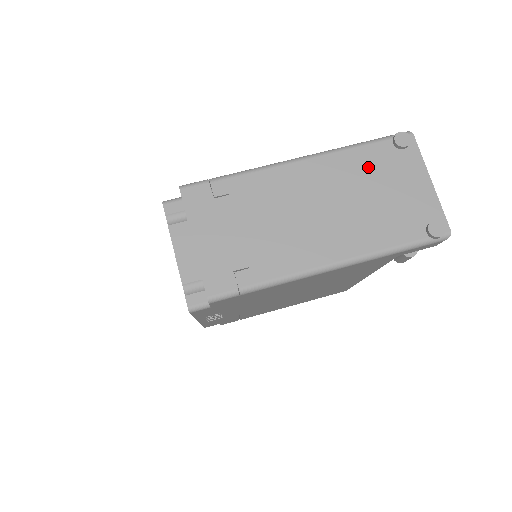
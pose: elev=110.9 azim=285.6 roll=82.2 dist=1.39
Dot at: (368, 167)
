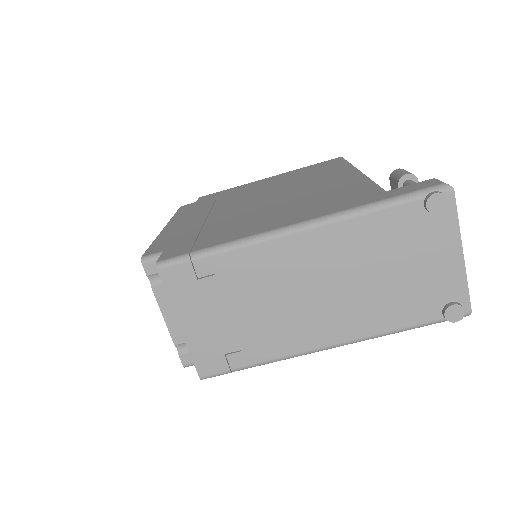
Dot at: (386, 238)
